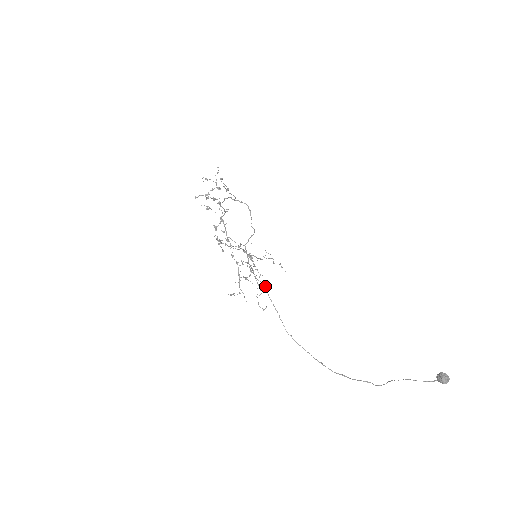
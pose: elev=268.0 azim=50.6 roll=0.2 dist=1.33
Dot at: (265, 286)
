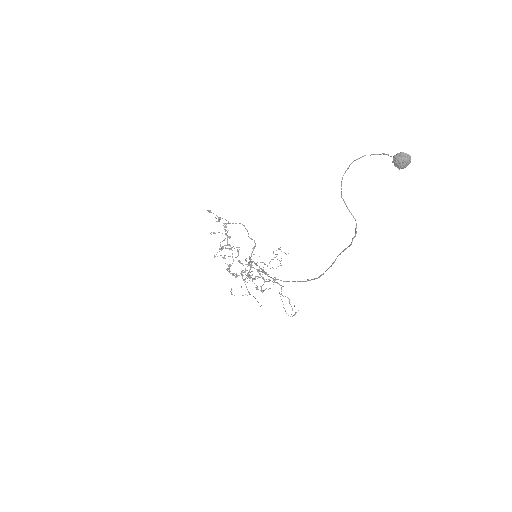
Dot at: (249, 257)
